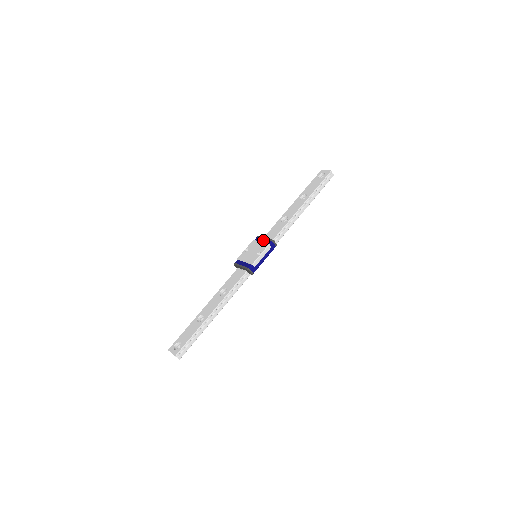
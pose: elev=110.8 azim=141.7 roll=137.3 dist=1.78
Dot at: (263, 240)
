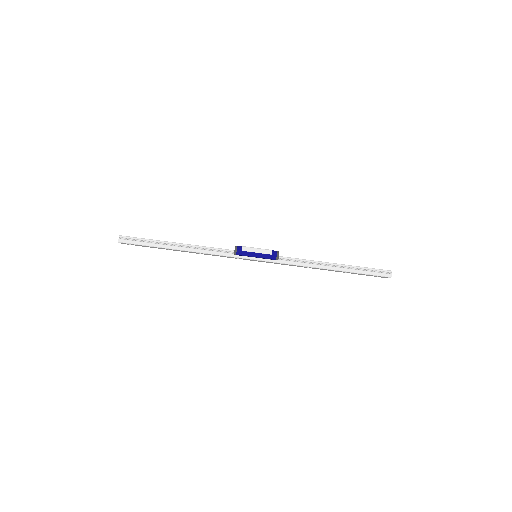
Dot at: occluded
